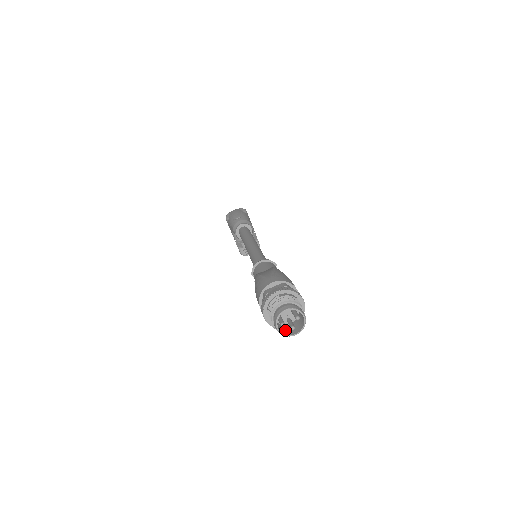
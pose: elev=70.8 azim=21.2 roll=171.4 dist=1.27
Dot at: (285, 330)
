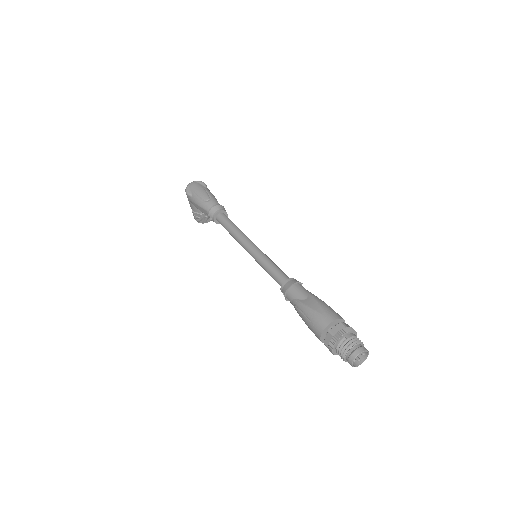
Dot at: occluded
